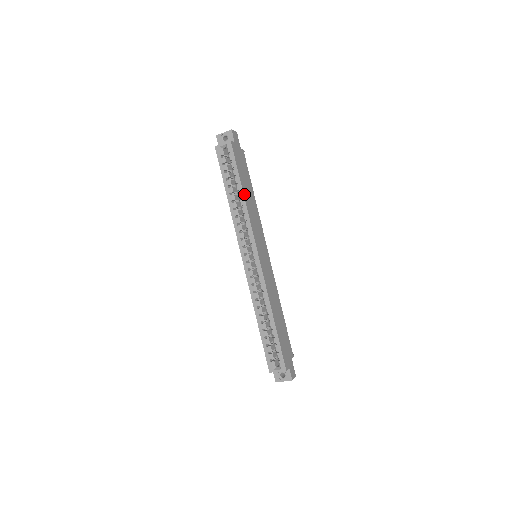
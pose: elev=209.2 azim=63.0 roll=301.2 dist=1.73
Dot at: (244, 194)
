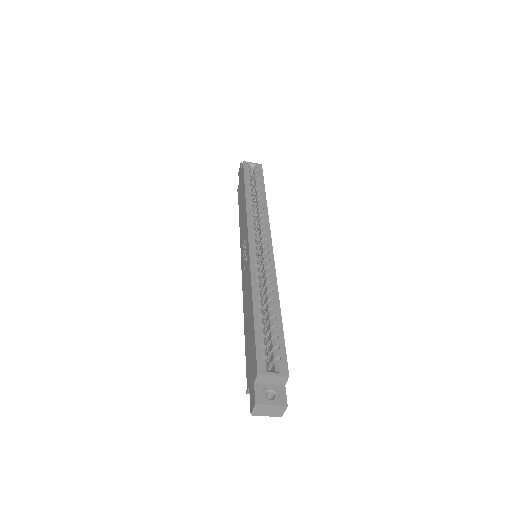
Dot at: (265, 198)
